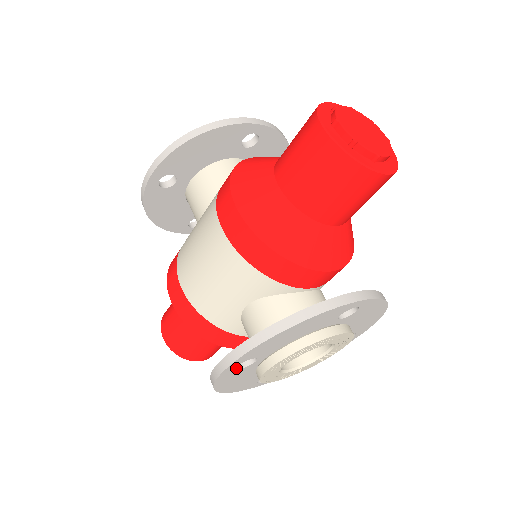
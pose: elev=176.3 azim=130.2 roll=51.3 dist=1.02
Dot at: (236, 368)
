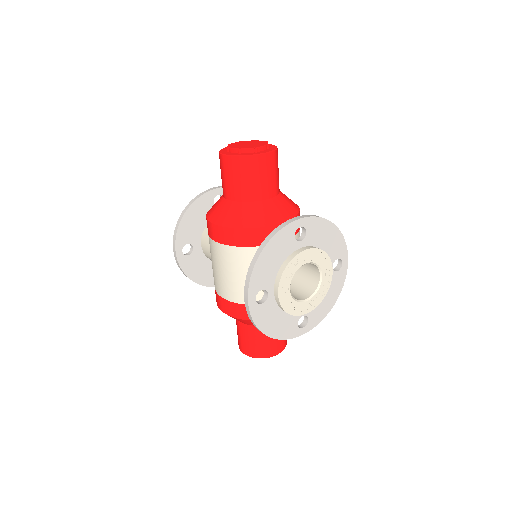
Dot at: (258, 303)
